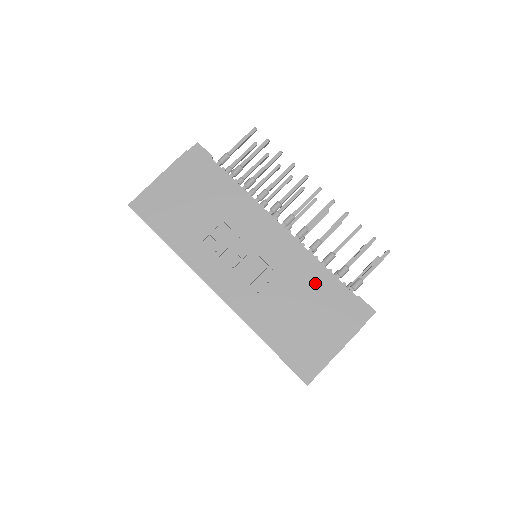
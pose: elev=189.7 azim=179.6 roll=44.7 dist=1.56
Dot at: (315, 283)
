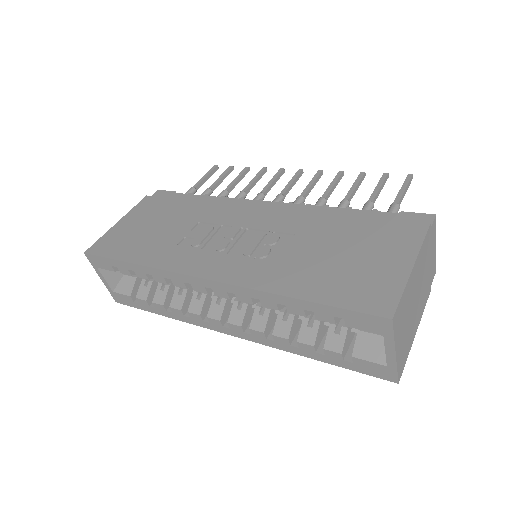
Dot at: (335, 220)
